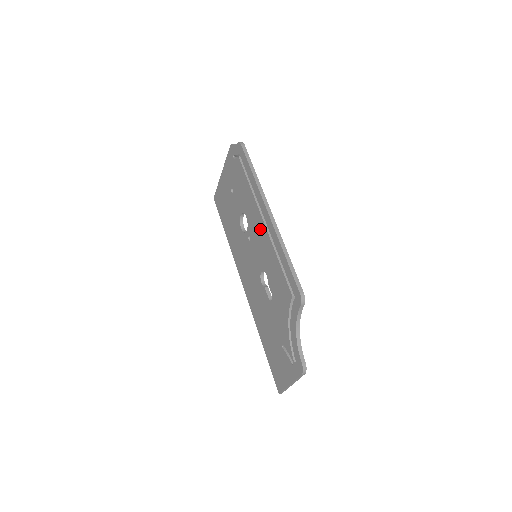
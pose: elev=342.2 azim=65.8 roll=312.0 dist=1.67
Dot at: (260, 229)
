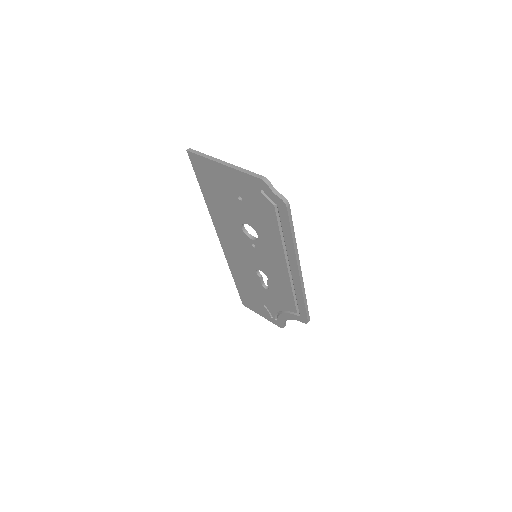
Dot at: (278, 264)
